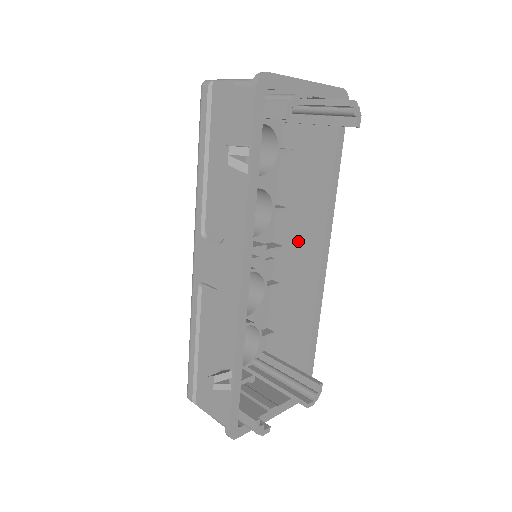
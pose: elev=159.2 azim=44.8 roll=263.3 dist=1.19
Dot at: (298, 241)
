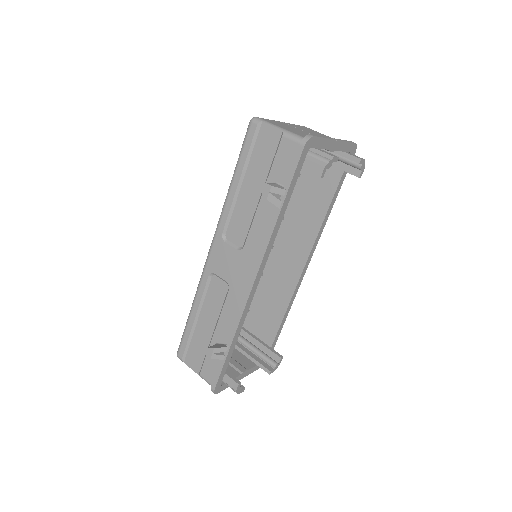
Dot at: (287, 246)
